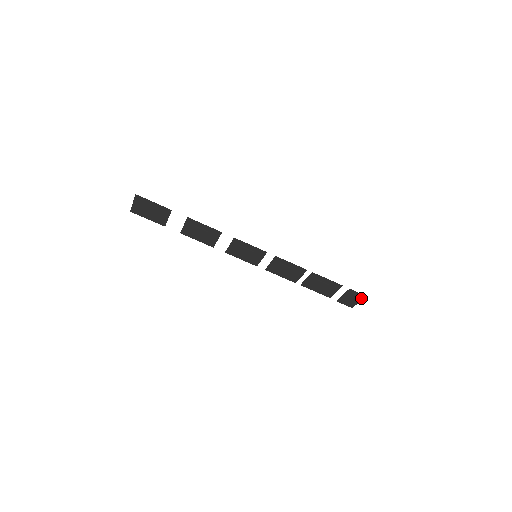
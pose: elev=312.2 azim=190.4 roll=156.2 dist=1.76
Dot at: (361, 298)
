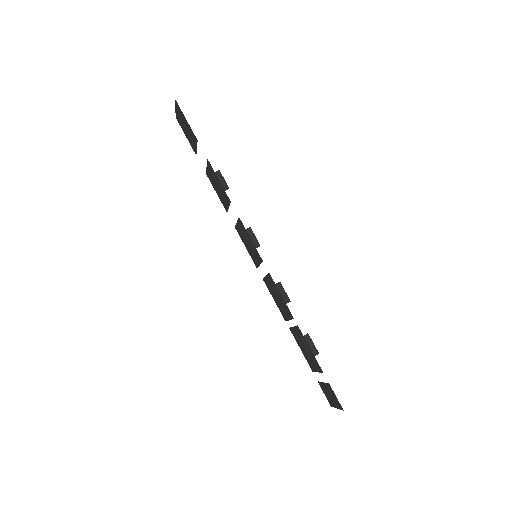
Dot at: (339, 406)
